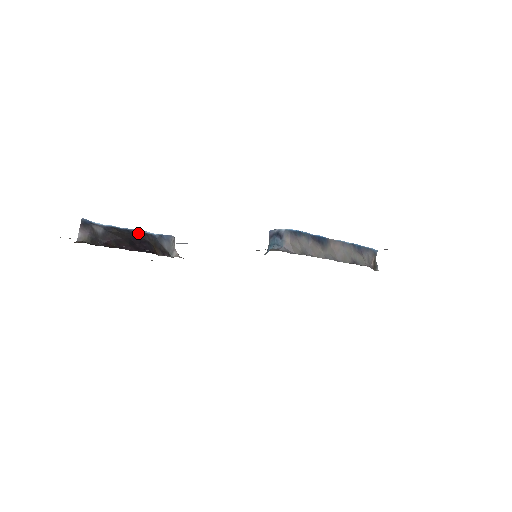
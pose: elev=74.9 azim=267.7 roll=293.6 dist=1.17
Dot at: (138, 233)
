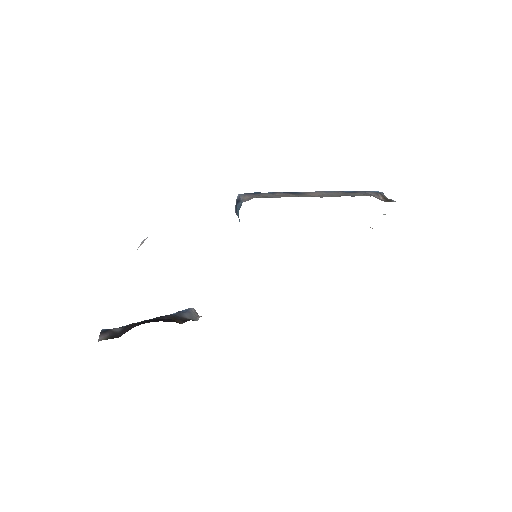
Dot at: (156, 318)
